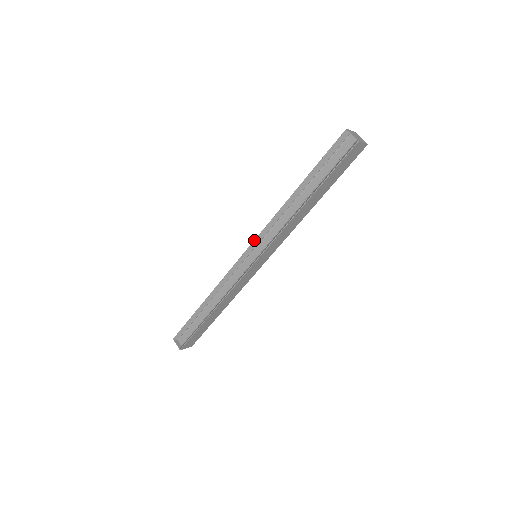
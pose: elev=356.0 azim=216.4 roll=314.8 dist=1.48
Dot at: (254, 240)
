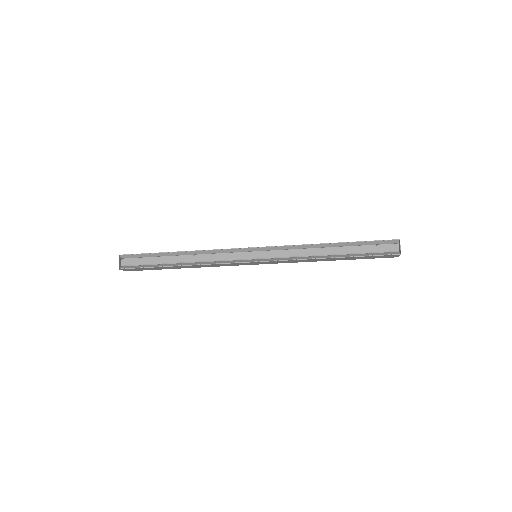
Dot at: (269, 246)
